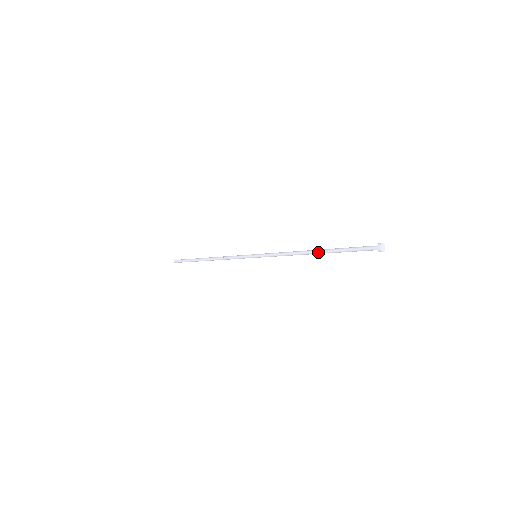
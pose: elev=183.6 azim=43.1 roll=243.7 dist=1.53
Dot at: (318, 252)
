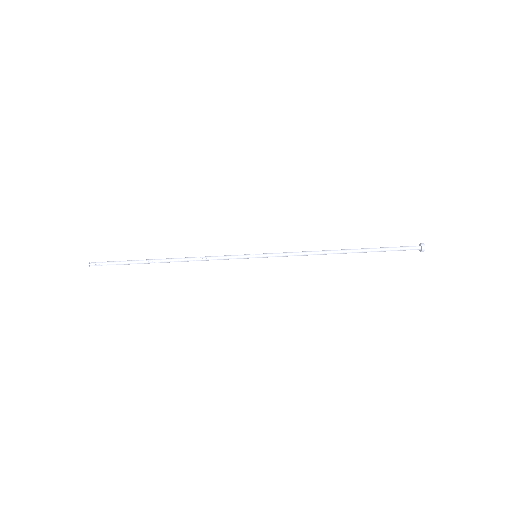
Dot at: (351, 251)
